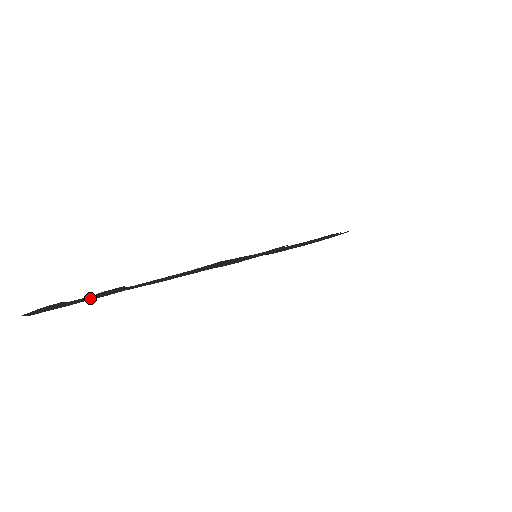
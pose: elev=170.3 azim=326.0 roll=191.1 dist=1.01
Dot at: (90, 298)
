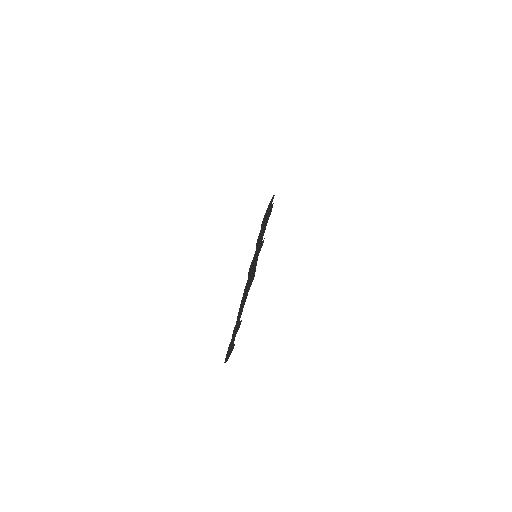
Dot at: (233, 337)
